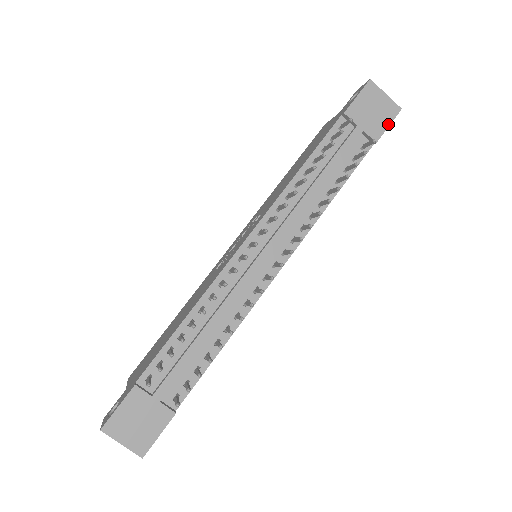
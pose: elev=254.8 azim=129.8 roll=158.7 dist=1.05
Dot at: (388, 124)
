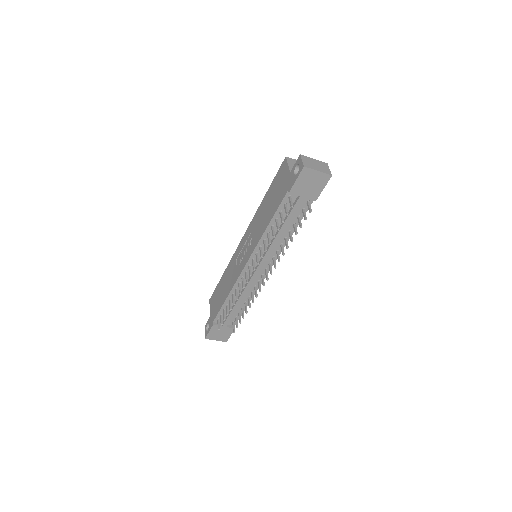
Dot at: (323, 188)
